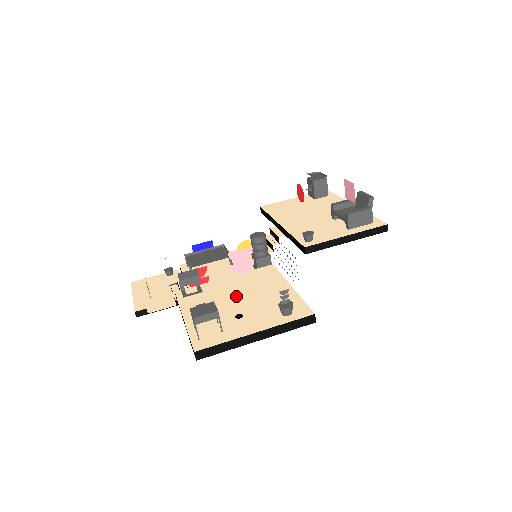
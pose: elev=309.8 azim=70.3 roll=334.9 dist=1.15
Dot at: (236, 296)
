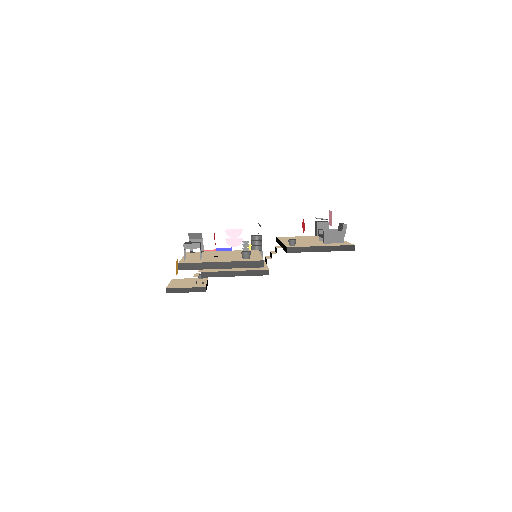
Dot at: (222, 254)
